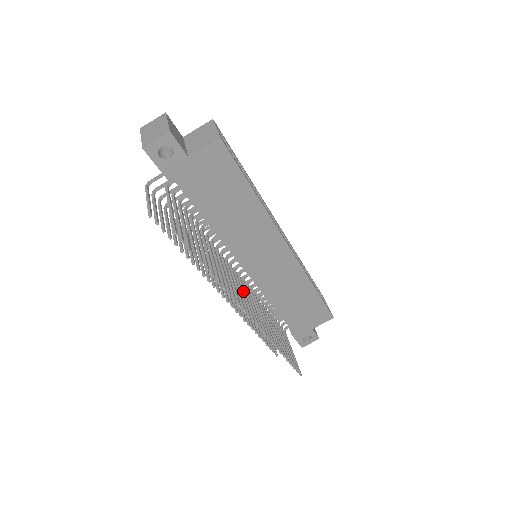
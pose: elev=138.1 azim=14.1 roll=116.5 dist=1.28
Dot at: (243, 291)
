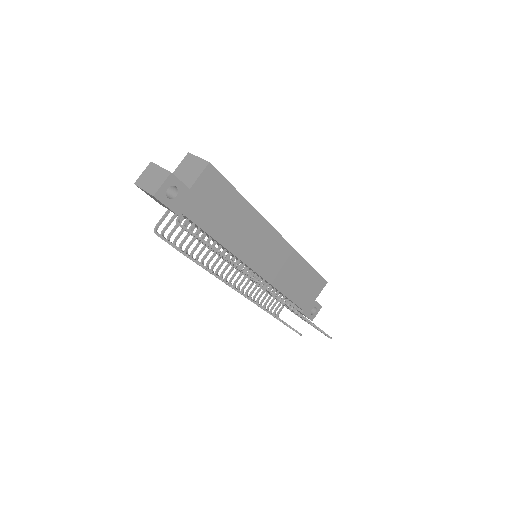
Dot at: occluded
